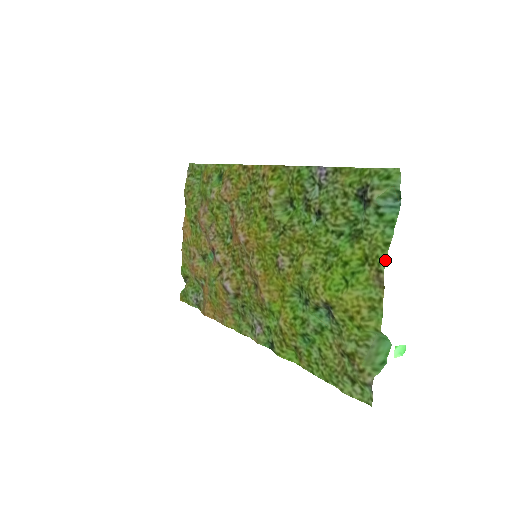
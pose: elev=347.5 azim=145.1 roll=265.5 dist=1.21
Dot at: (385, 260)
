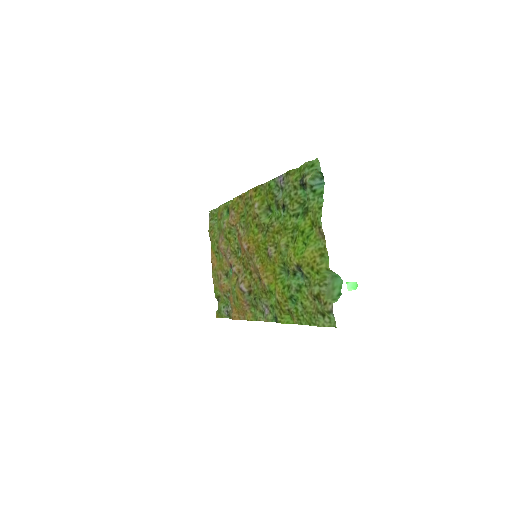
Dot at: occluded
